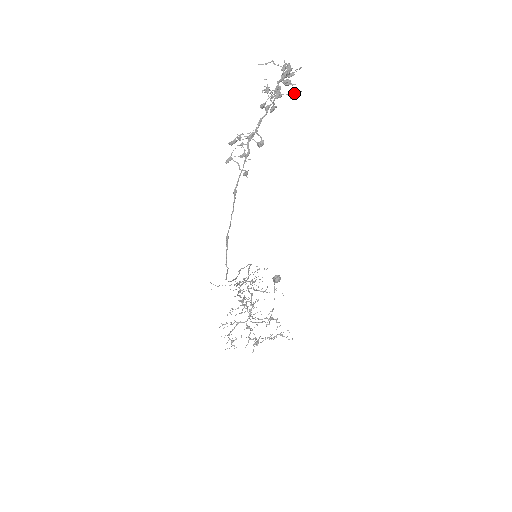
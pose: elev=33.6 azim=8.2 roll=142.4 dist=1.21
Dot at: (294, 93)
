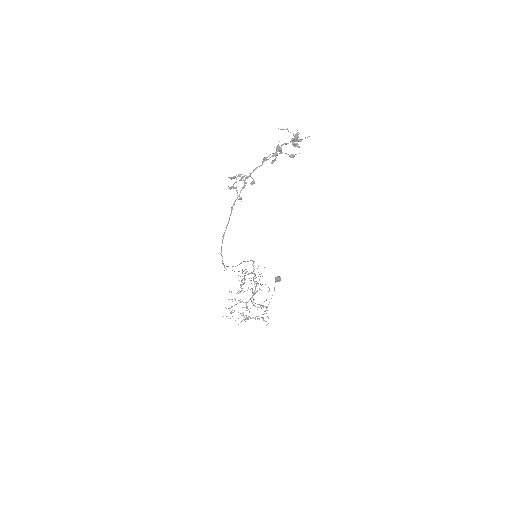
Dot at: (292, 154)
